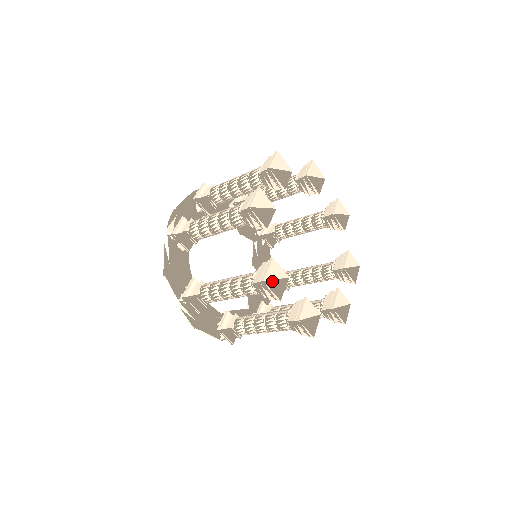
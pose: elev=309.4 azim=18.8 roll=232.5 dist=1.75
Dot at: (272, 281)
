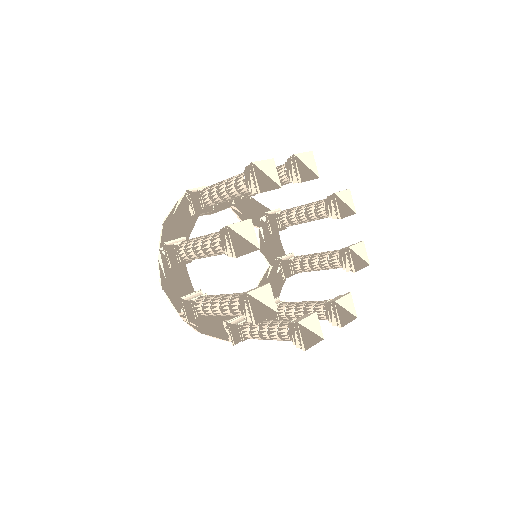
Dot at: (237, 235)
